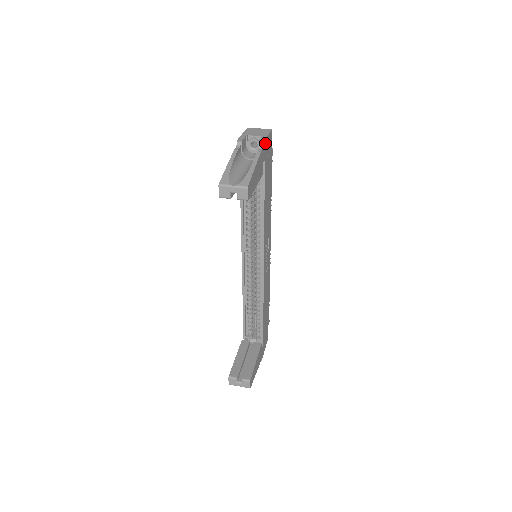
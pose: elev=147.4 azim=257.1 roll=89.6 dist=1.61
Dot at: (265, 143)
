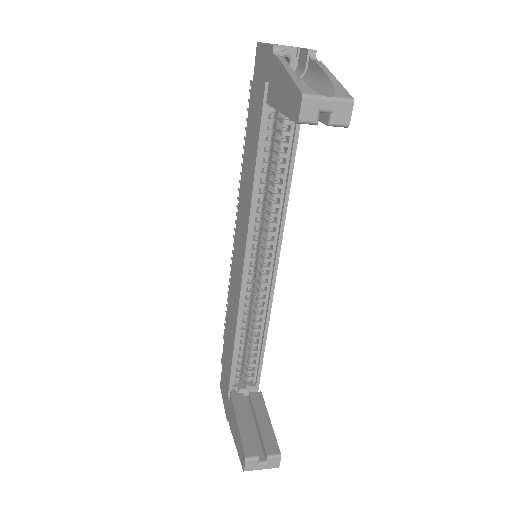
Dot at: occluded
